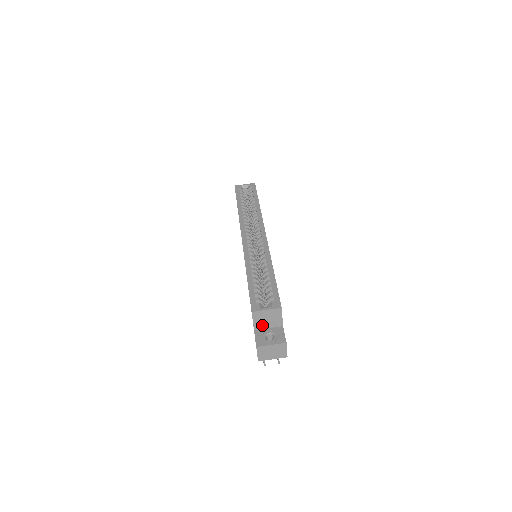
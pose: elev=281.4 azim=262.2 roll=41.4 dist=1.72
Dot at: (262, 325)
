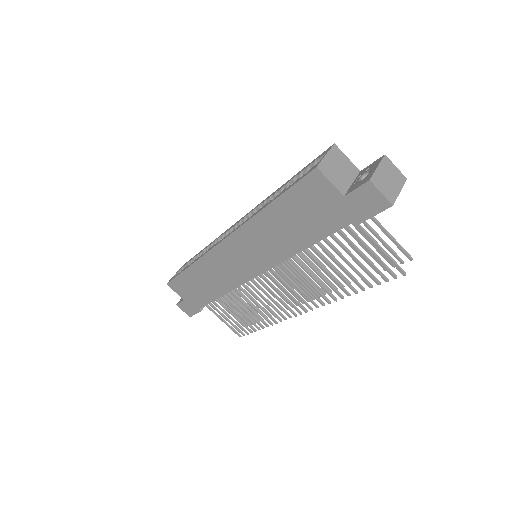
Dot at: (343, 183)
